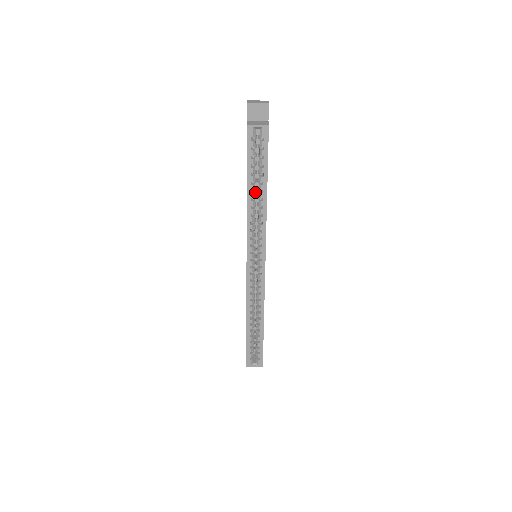
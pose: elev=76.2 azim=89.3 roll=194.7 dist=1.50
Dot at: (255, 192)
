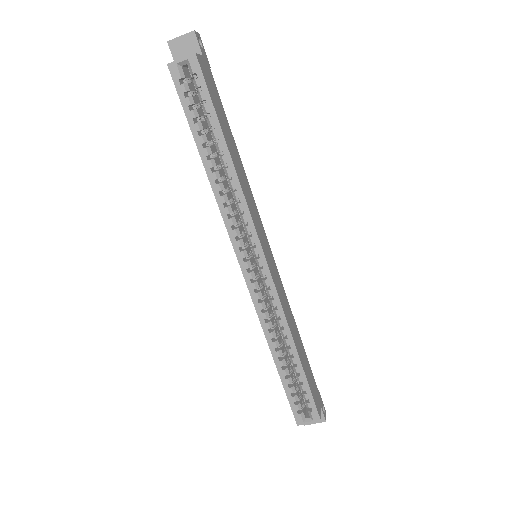
Dot at: occluded
